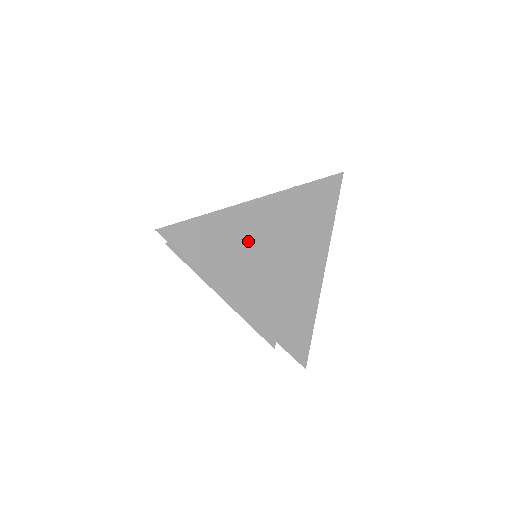
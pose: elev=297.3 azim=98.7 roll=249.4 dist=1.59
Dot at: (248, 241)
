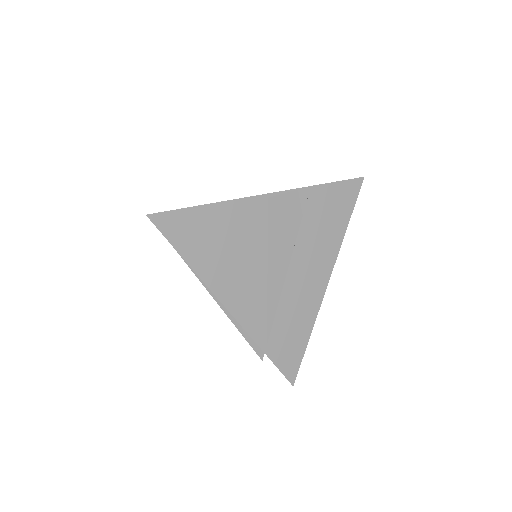
Dot at: (248, 240)
